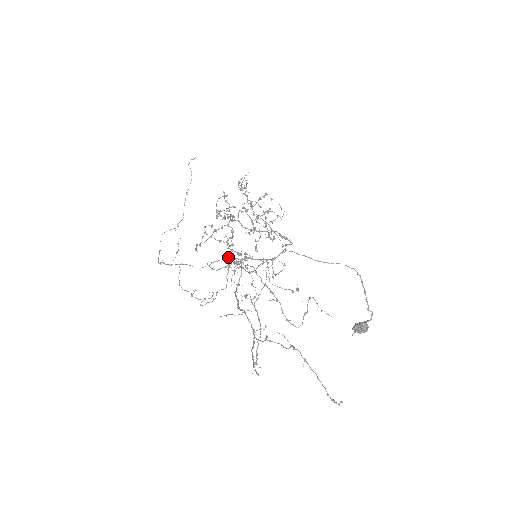
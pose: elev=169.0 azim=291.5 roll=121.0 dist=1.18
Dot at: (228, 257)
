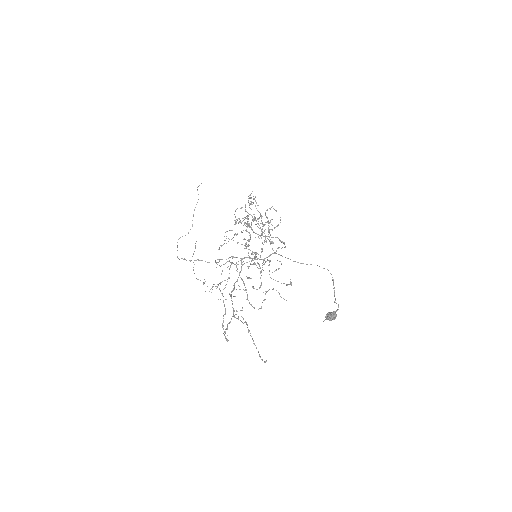
Dot at: (231, 256)
